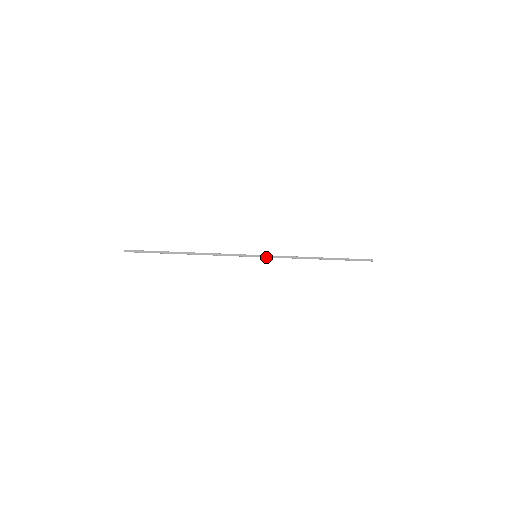
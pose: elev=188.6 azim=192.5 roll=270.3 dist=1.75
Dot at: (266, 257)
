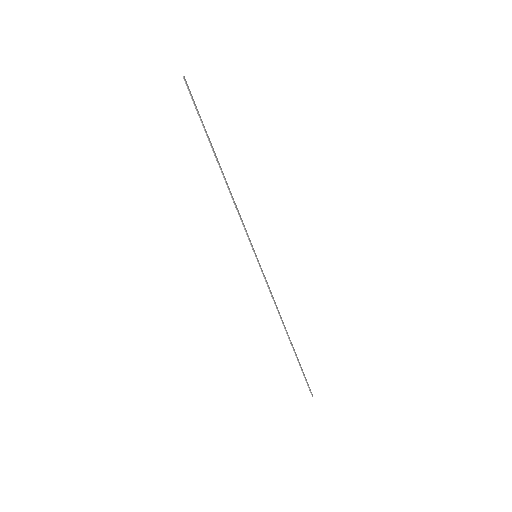
Dot at: (261, 269)
